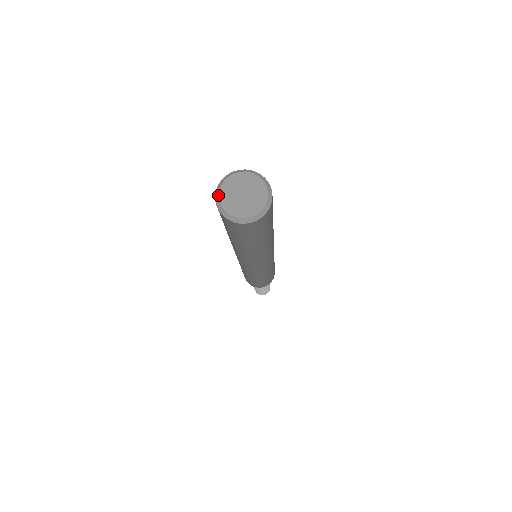
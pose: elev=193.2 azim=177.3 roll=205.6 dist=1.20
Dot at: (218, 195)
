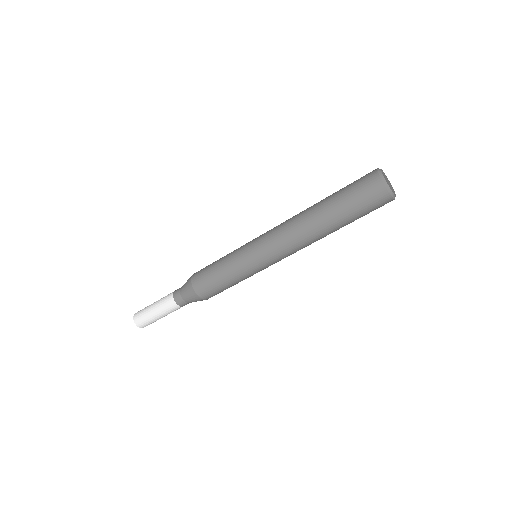
Dot at: (381, 171)
